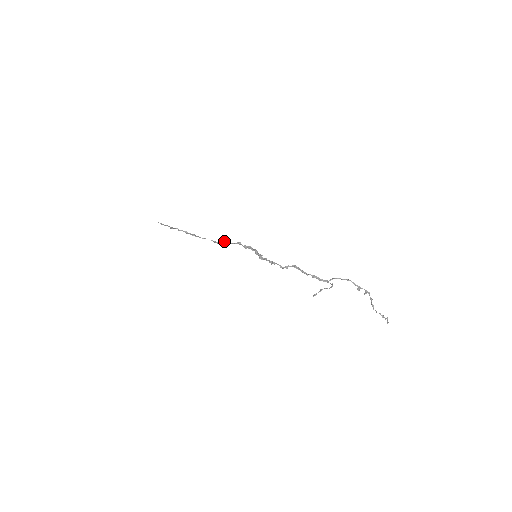
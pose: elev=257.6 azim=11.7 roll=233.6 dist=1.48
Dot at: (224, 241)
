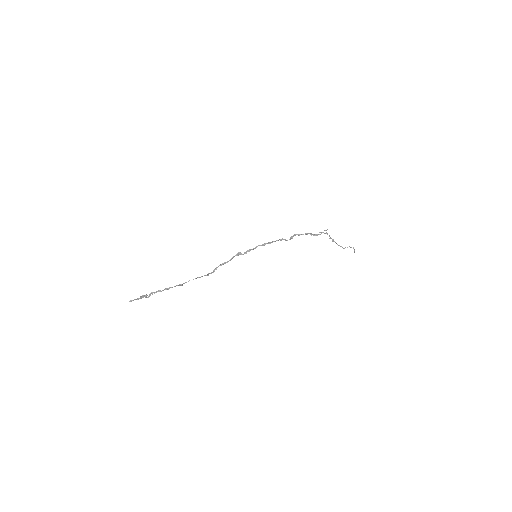
Dot at: (220, 265)
